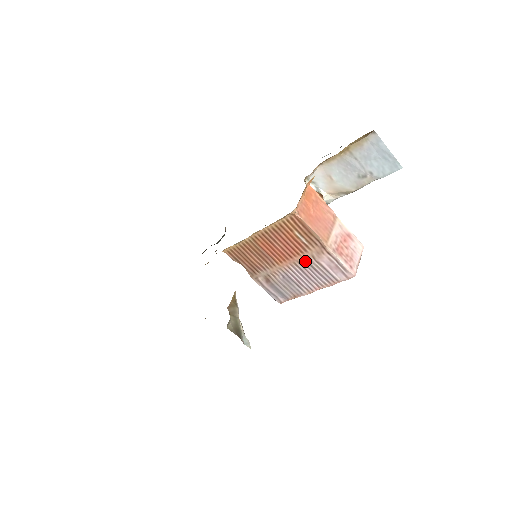
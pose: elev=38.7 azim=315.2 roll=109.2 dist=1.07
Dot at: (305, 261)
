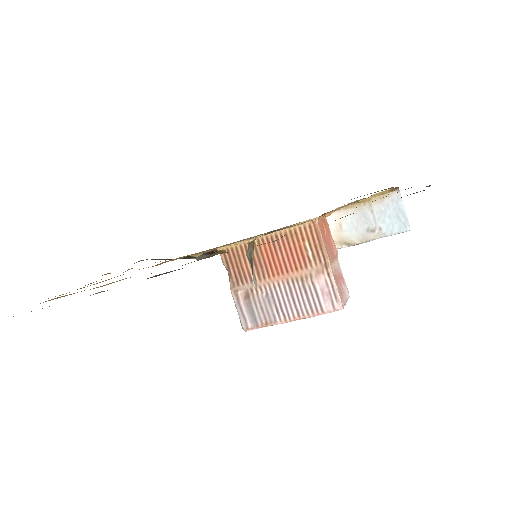
Dot at: (300, 279)
